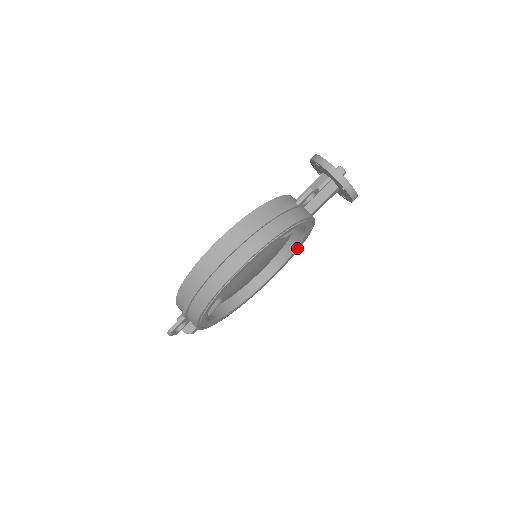
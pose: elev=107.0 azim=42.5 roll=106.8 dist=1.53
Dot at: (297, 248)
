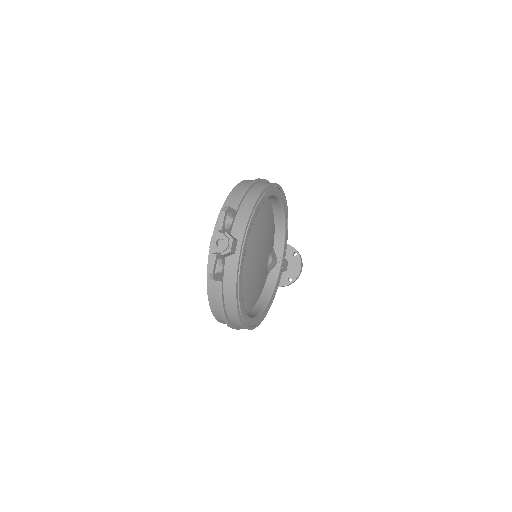
Dot at: (268, 304)
